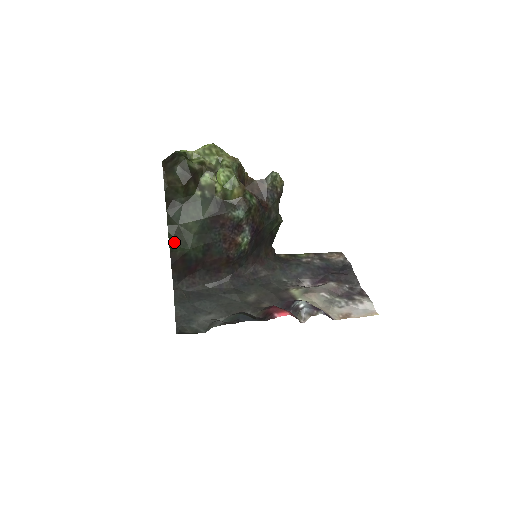
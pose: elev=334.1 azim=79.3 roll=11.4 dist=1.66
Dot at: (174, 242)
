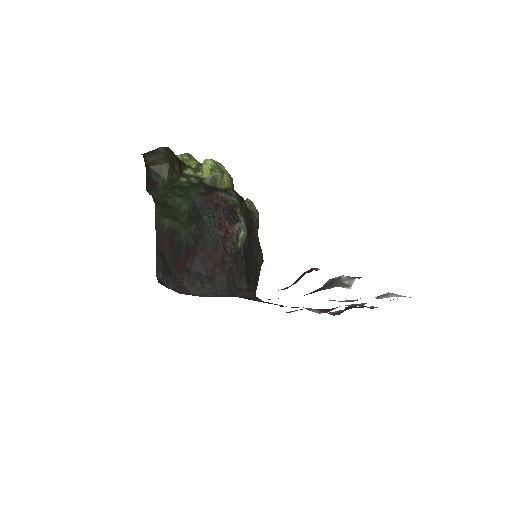
Dot at: (161, 212)
